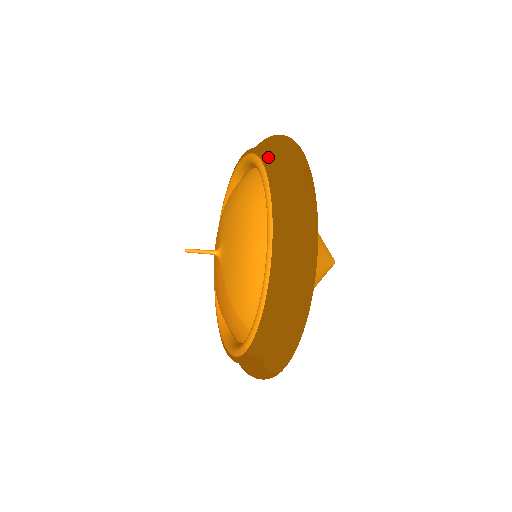
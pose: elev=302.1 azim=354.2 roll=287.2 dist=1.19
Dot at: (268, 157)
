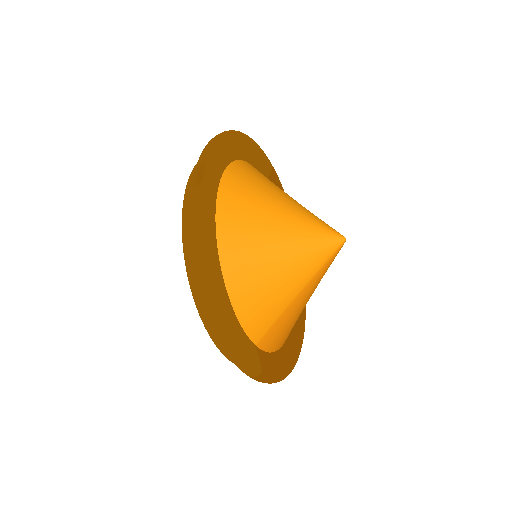
Dot at: occluded
